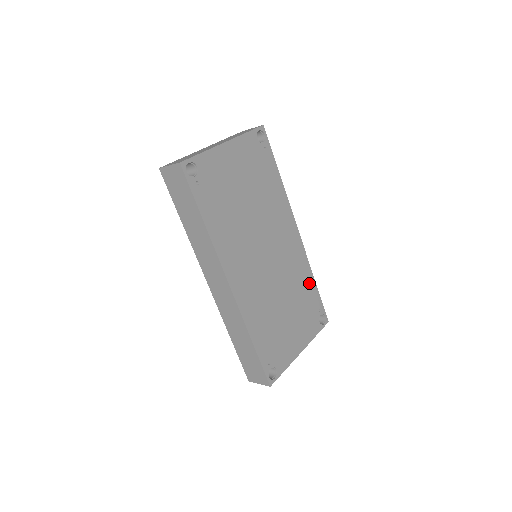
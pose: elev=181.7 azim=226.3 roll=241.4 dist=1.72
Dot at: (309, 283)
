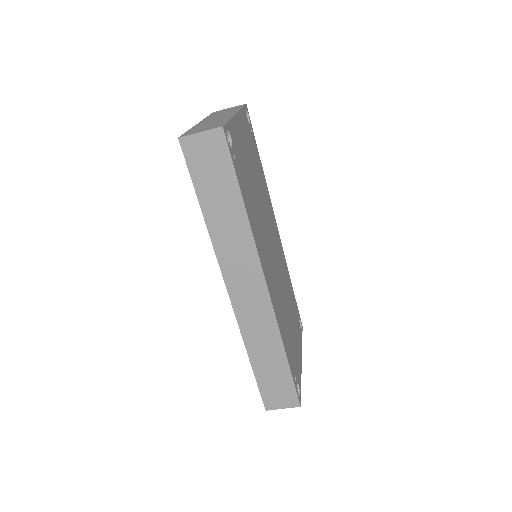
Dot at: (290, 285)
